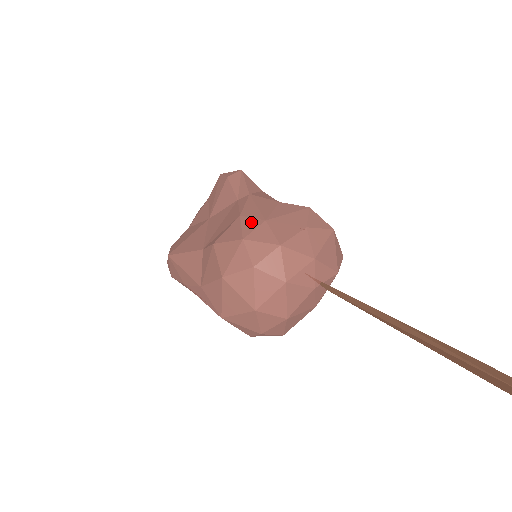
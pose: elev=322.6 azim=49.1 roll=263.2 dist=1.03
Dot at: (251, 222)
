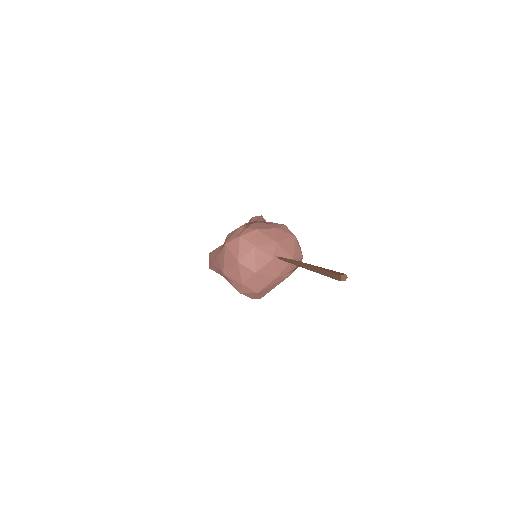
Dot at: (249, 223)
